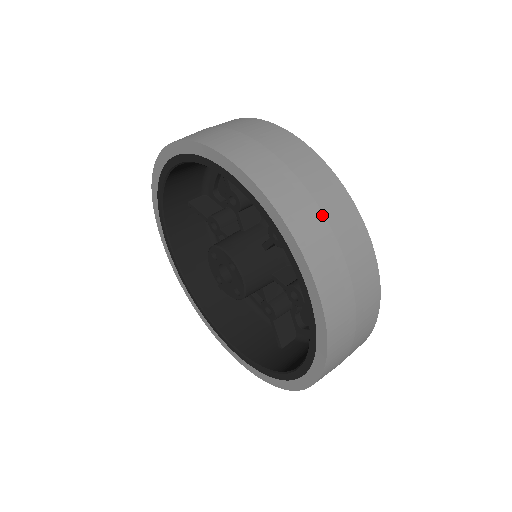
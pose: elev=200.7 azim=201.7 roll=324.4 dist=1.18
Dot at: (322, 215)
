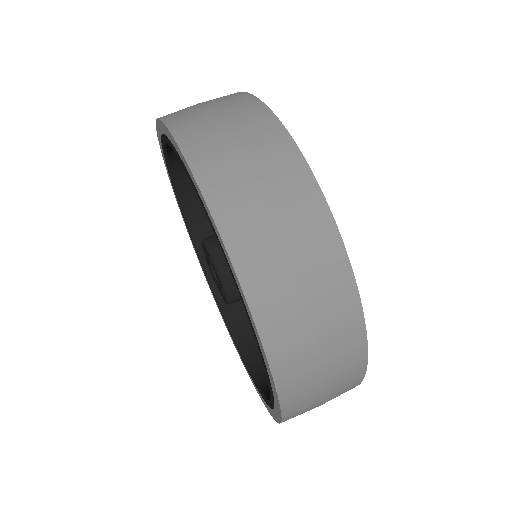
Dot at: (245, 162)
